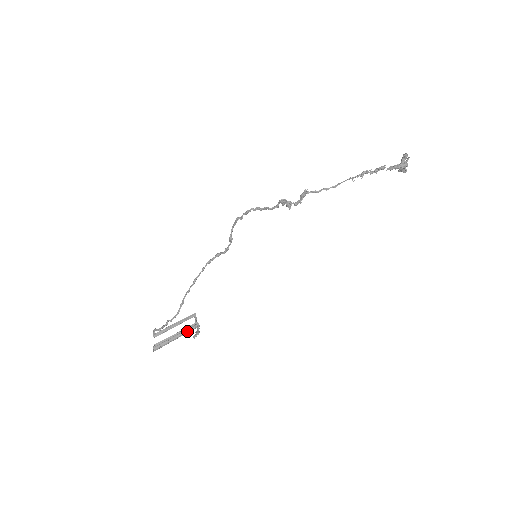
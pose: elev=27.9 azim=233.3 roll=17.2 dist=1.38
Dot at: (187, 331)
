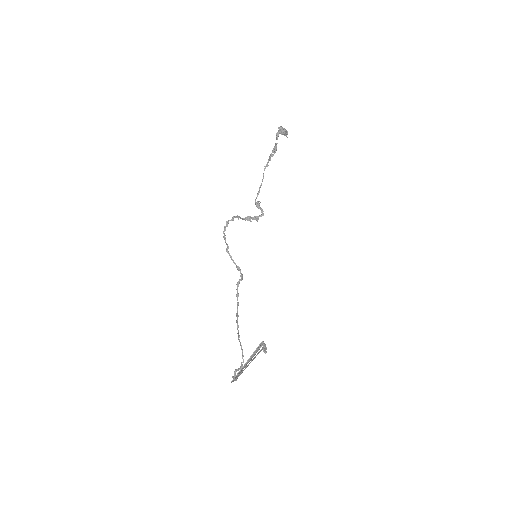
Dot at: (255, 352)
